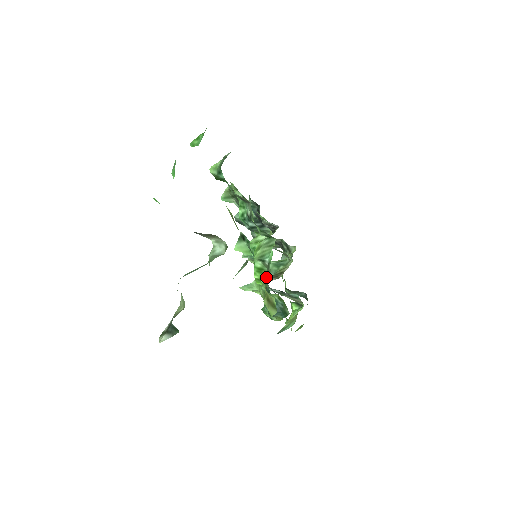
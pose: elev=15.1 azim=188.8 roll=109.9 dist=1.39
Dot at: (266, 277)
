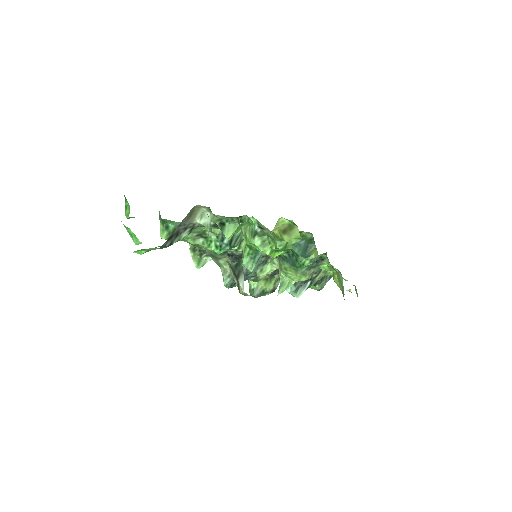
Dot at: (271, 240)
